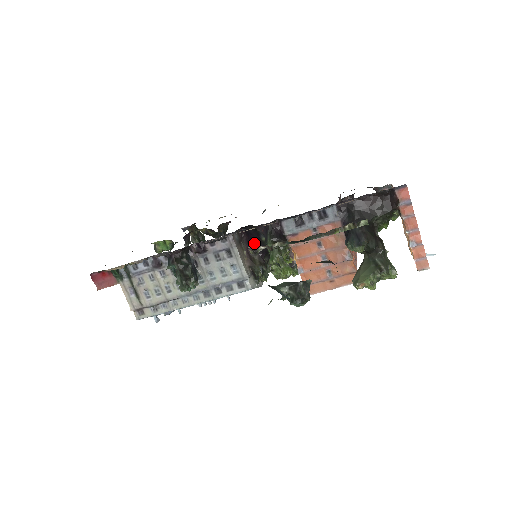
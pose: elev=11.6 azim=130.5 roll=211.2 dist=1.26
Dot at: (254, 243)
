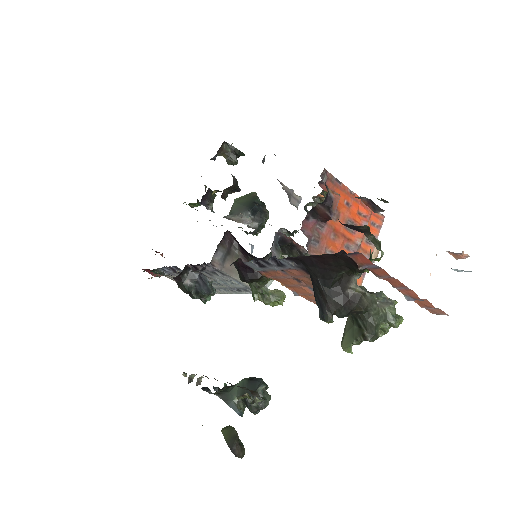
Dot at: (244, 250)
